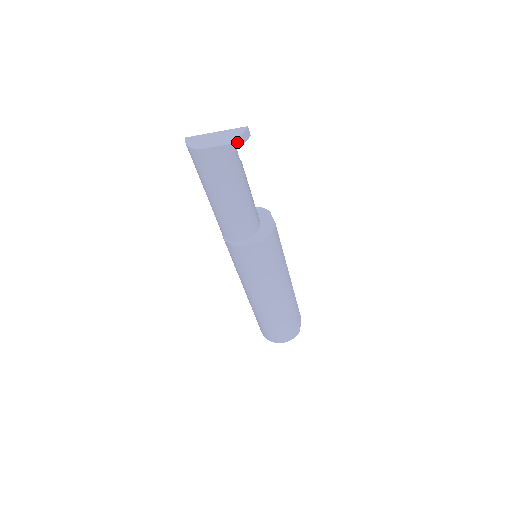
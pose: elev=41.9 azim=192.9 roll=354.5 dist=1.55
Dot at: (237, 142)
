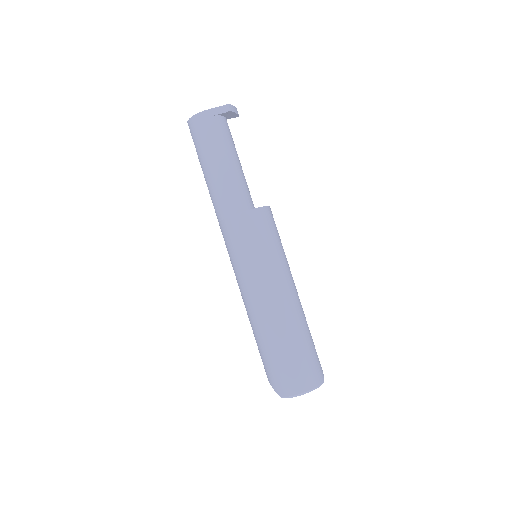
Dot at: (232, 107)
